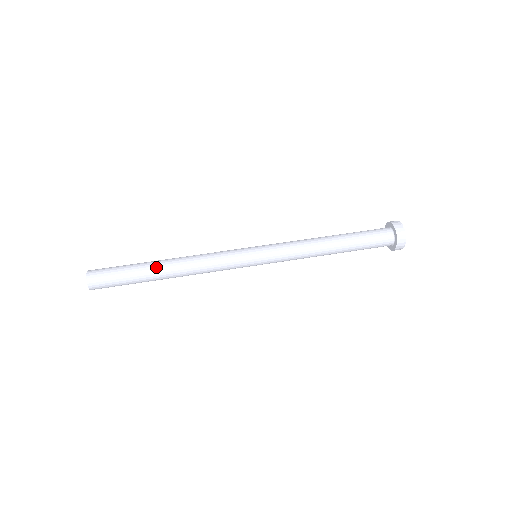
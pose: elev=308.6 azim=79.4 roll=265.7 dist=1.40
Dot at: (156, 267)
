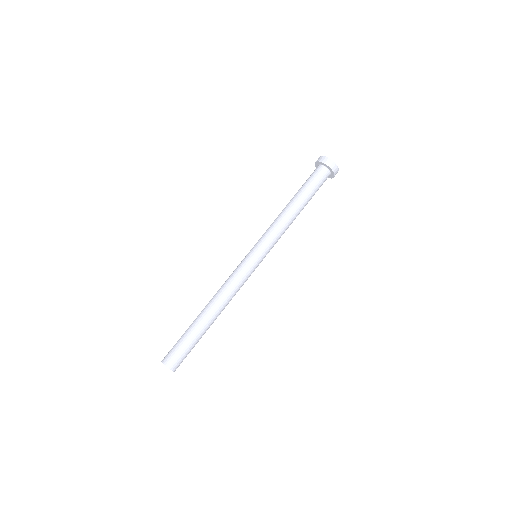
Dot at: (200, 317)
